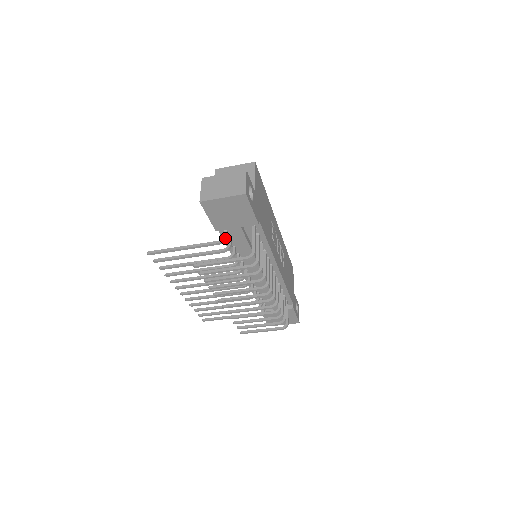
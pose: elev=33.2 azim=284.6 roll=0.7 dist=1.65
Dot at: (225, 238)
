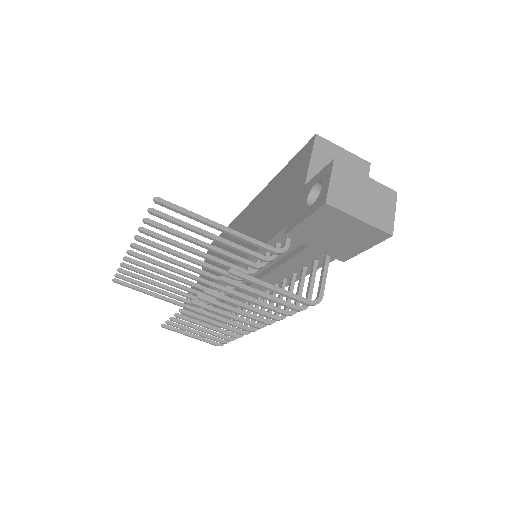
Dot at: (286, 250)
